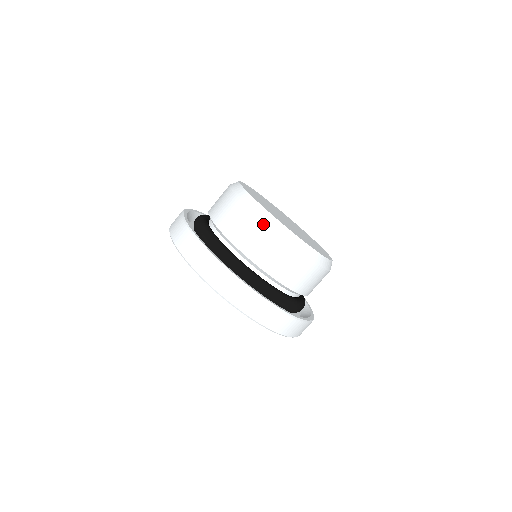
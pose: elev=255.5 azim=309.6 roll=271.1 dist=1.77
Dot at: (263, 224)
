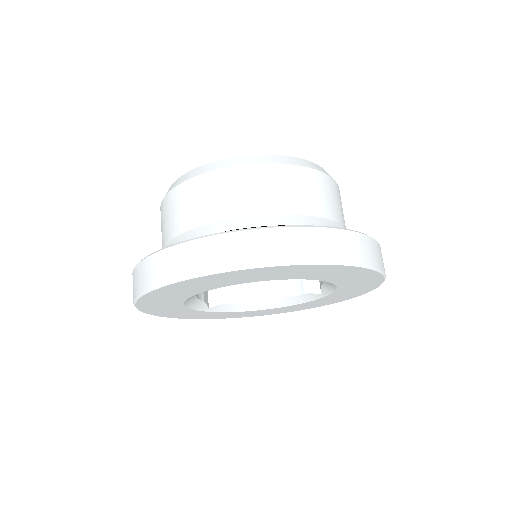
Dot at: (199, 178)
